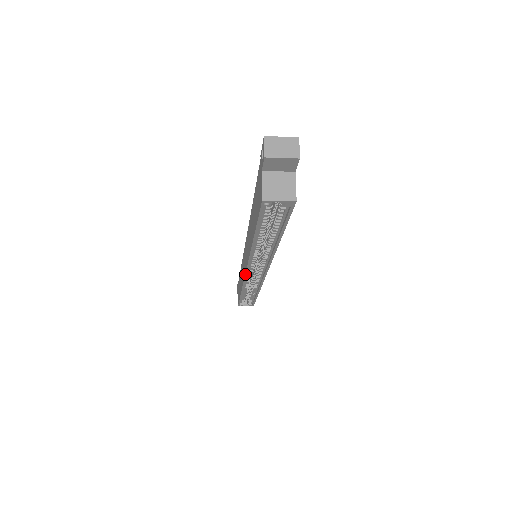
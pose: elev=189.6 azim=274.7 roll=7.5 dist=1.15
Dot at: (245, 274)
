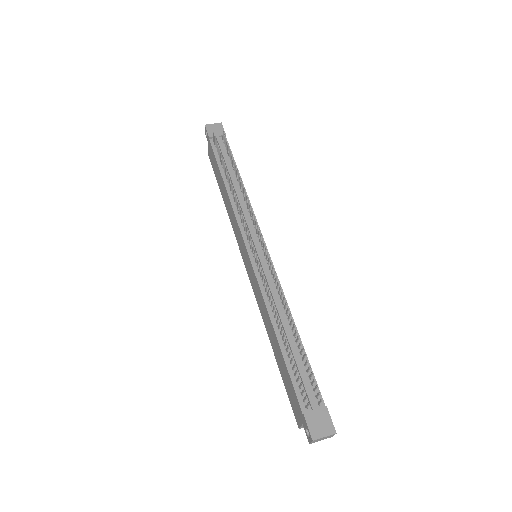
Dot at: (244, 264)
